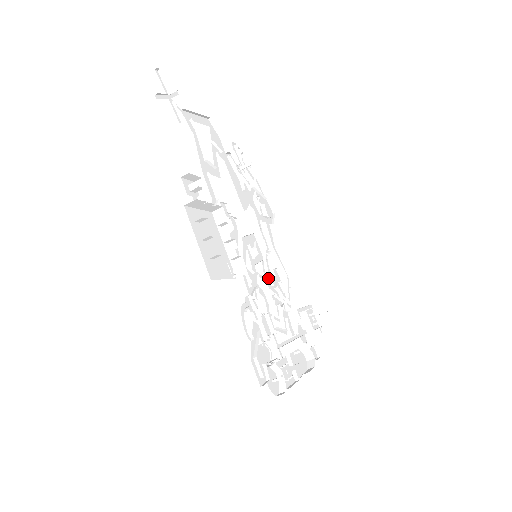
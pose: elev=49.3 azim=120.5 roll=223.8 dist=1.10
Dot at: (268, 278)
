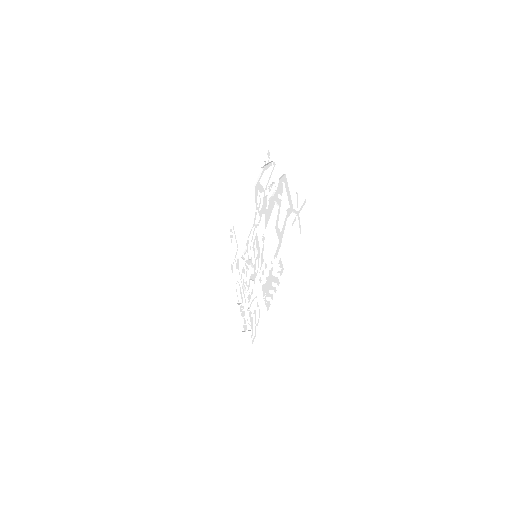
Dot at: (250, 259)
